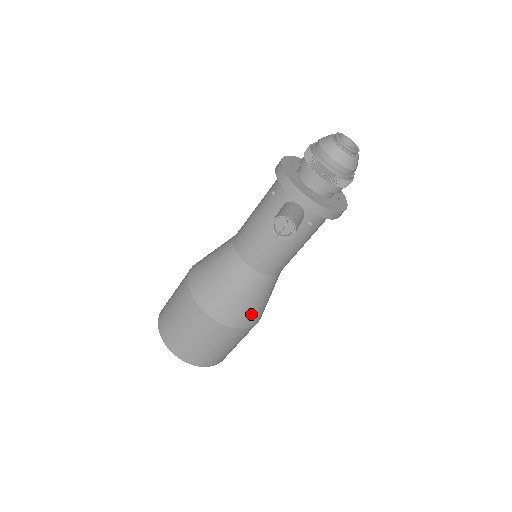
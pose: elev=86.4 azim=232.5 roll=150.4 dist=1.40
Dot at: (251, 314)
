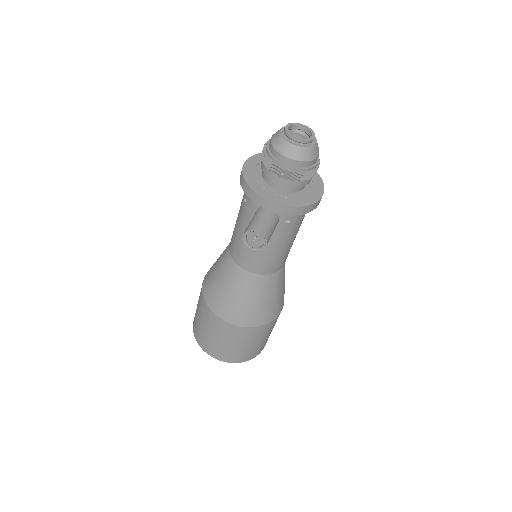
Dot at: (267, 311)
